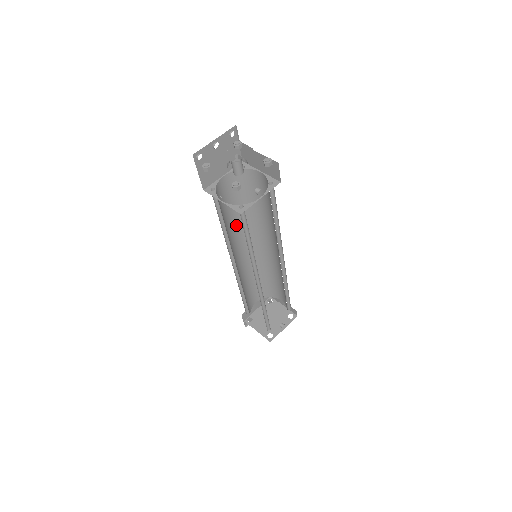
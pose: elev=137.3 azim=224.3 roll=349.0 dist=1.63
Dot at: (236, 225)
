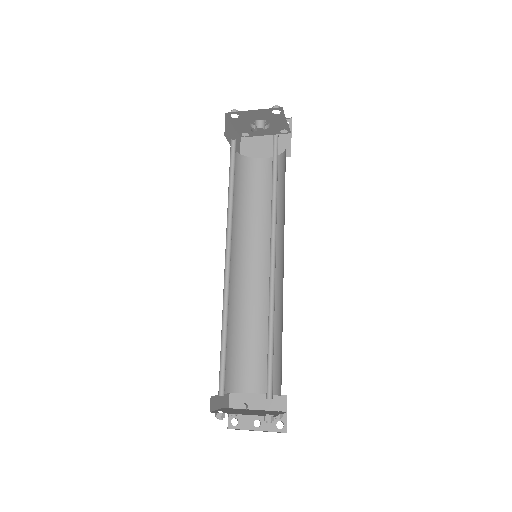
Dot at: (263, 226)
